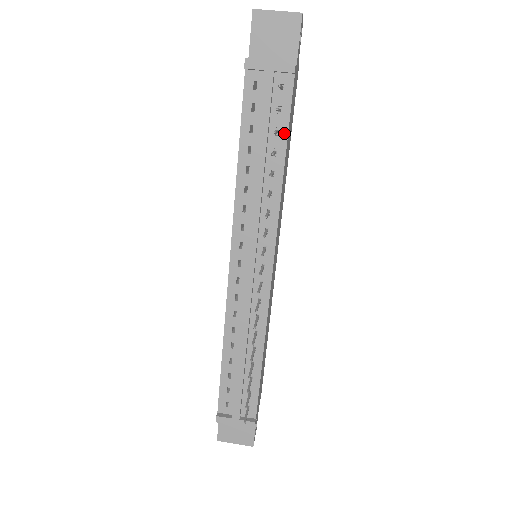
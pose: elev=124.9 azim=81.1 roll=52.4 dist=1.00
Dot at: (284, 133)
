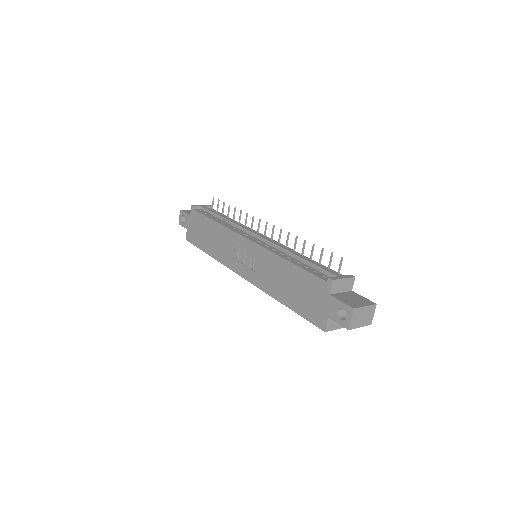
Dot at: occluded
